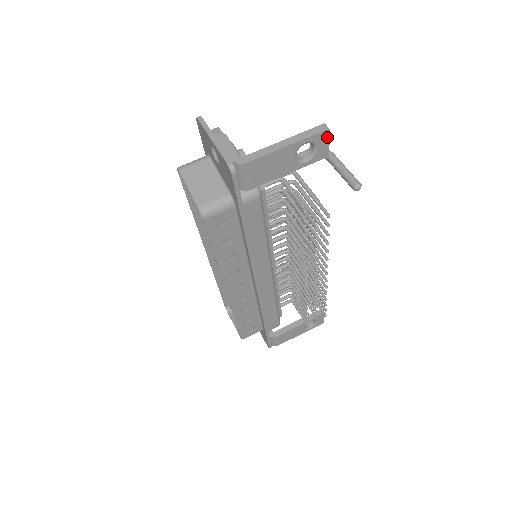
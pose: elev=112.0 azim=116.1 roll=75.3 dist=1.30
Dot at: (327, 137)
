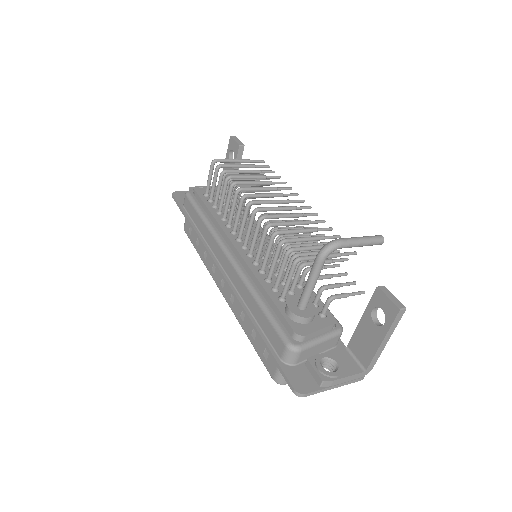
Dot at: (399, 304)
